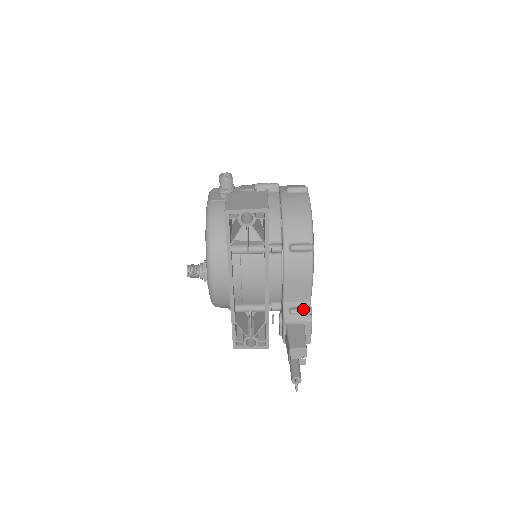
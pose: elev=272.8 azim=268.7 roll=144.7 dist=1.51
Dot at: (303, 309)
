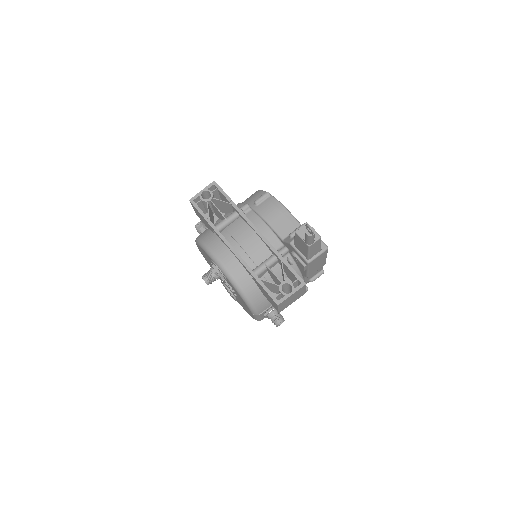
Dot at: (297, 228)
